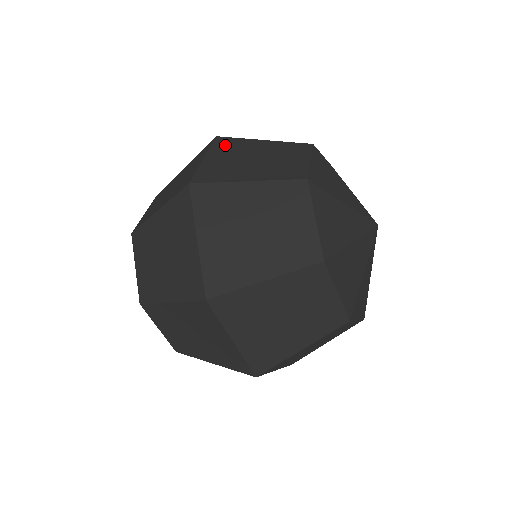
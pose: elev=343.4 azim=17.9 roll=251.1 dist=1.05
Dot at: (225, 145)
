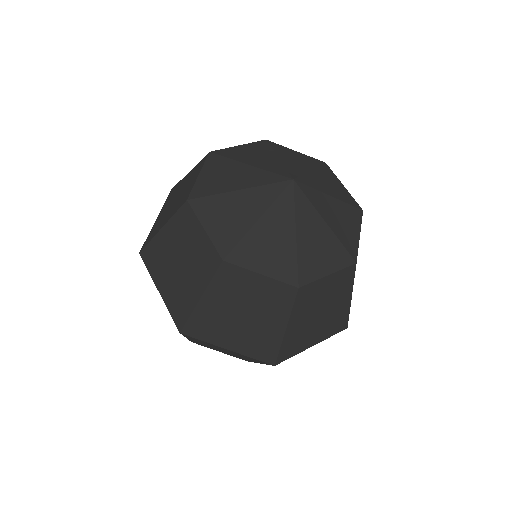
Dot at: (170, 196)
